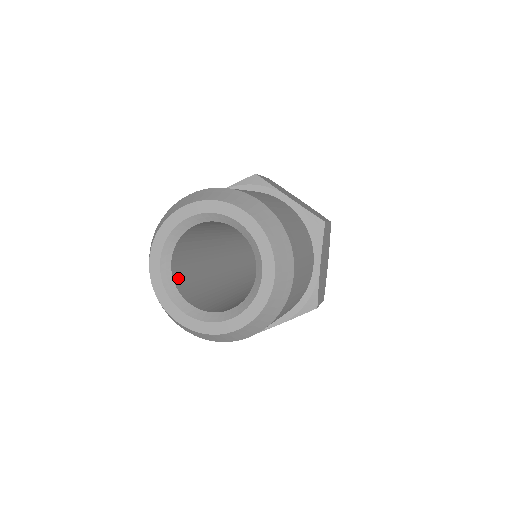
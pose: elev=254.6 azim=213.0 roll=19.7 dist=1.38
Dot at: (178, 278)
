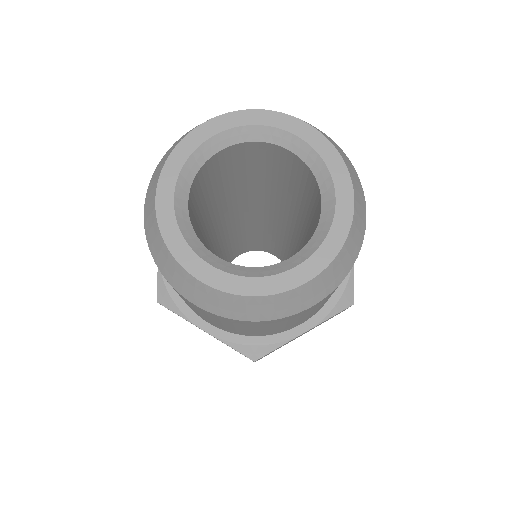
Dot at: (206, 171)
